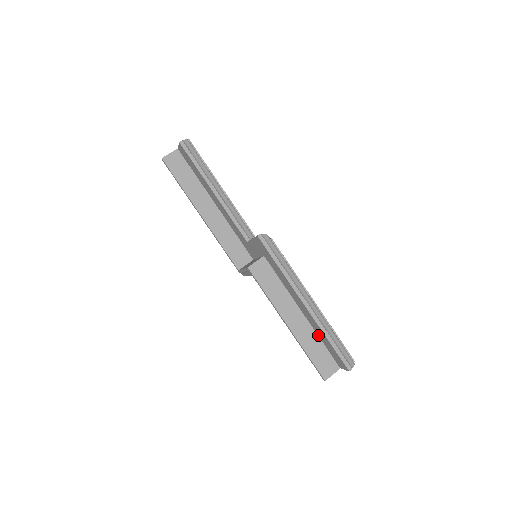
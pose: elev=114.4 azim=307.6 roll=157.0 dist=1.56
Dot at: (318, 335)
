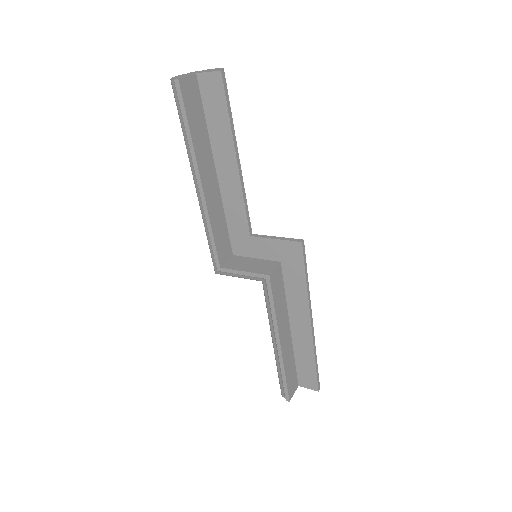
Dot at: (295, 353)
